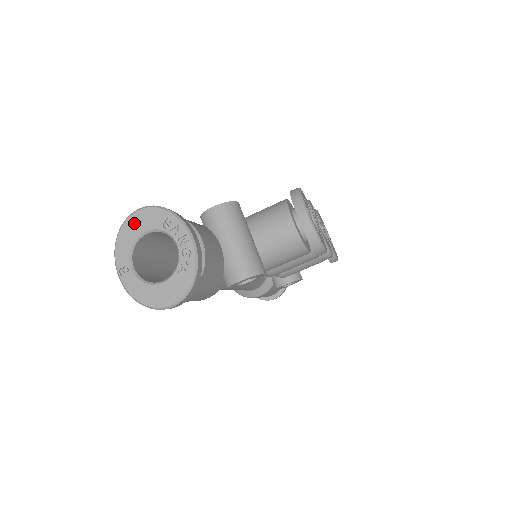
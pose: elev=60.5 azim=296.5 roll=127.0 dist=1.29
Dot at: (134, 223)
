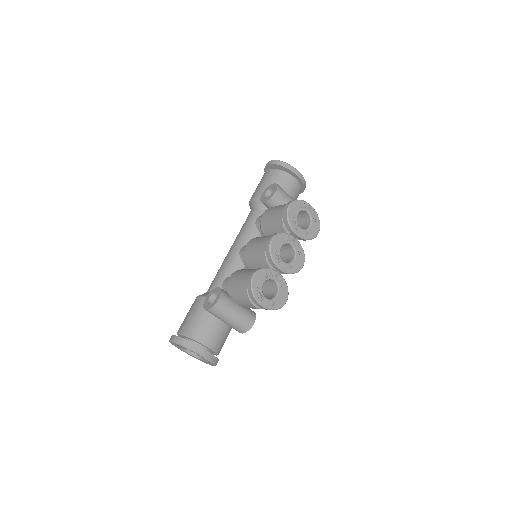
Dot at: (174, 344)
